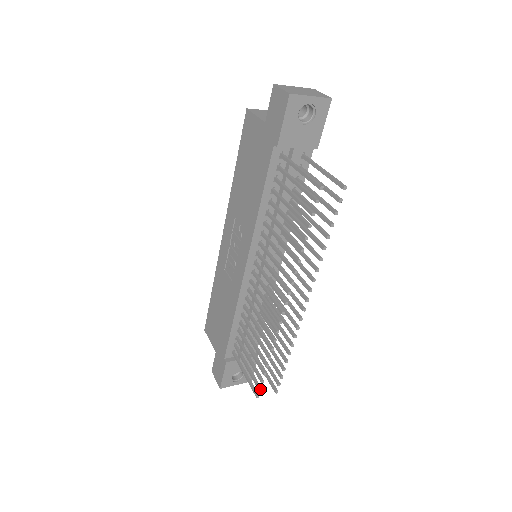
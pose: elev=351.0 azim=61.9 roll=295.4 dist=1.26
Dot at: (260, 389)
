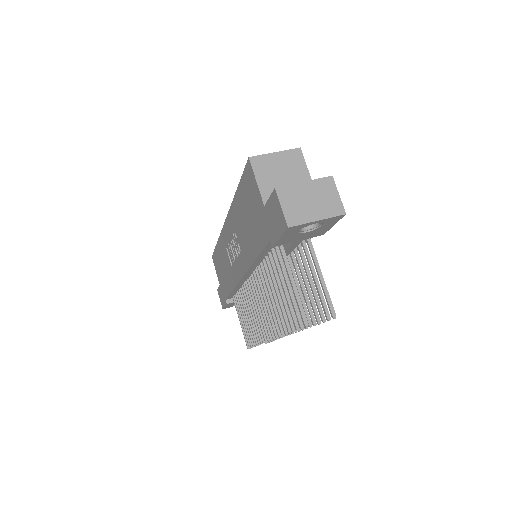
Dot at: (250, 348)
